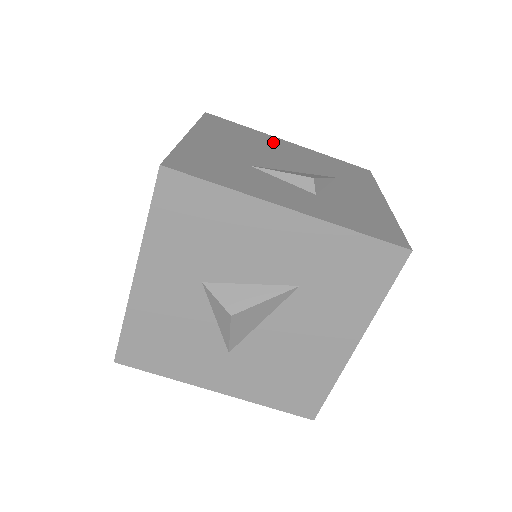
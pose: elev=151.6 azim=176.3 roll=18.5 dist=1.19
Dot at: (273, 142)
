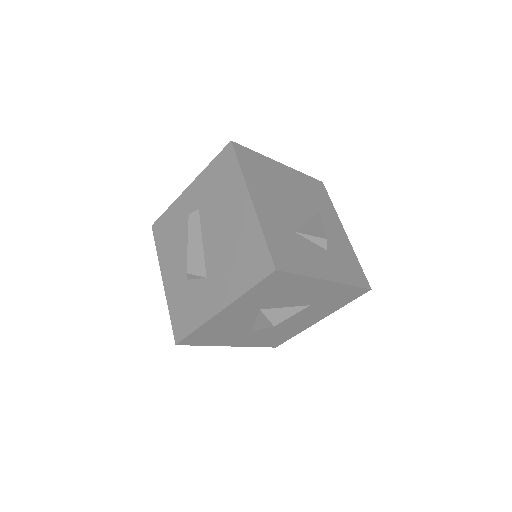
Dot at: (279, 173)
